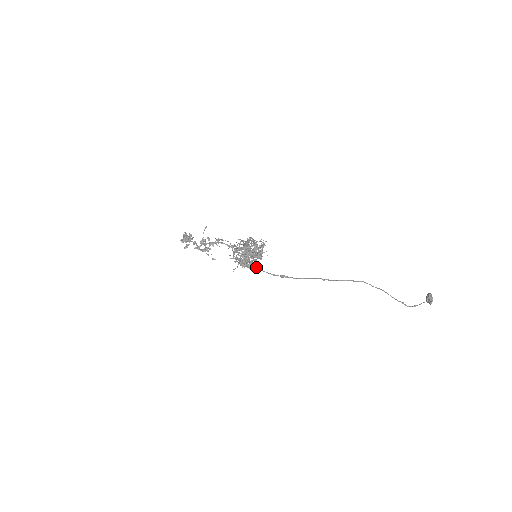
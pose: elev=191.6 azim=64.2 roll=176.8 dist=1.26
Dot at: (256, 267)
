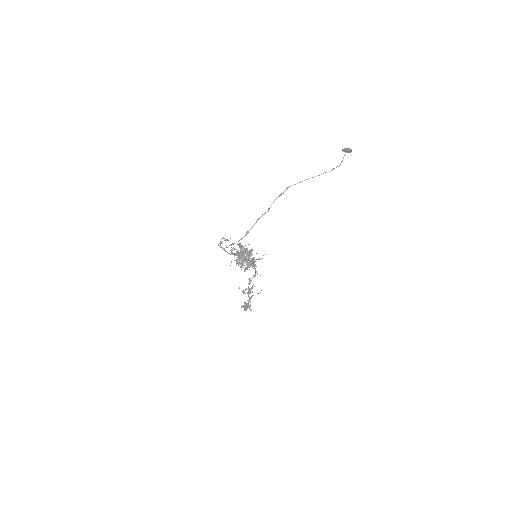
Dot at: (229, 245)
